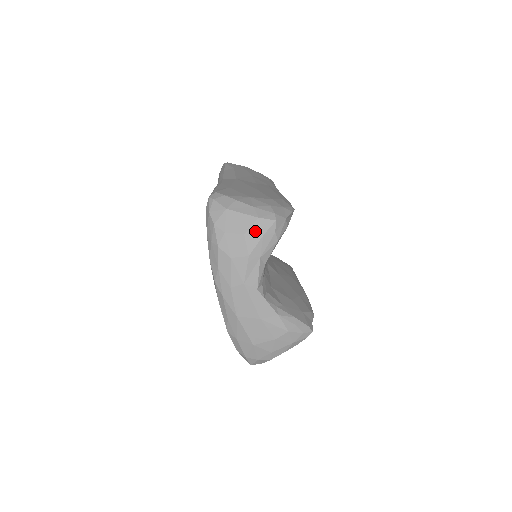
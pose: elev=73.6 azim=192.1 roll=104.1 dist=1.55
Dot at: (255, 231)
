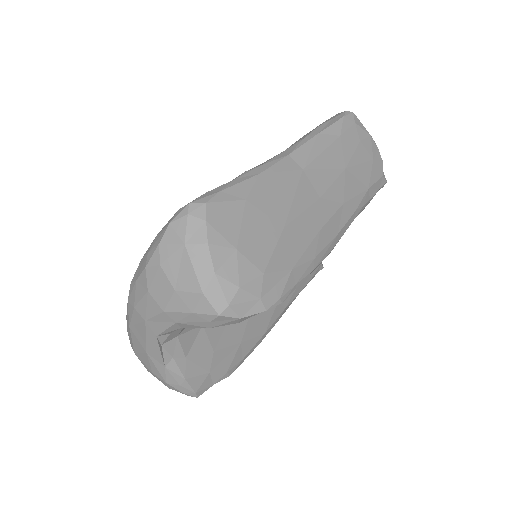
Dot at: (188, 300)
